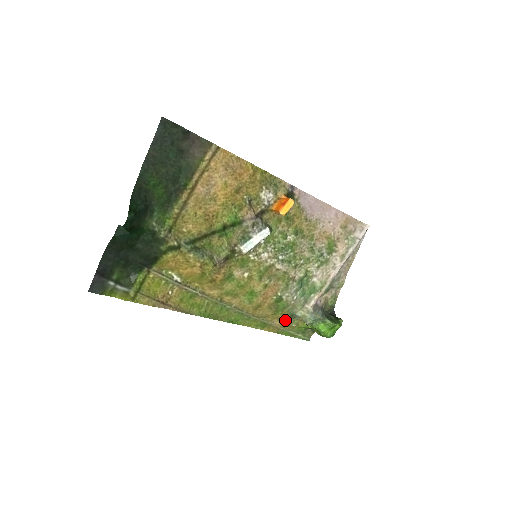
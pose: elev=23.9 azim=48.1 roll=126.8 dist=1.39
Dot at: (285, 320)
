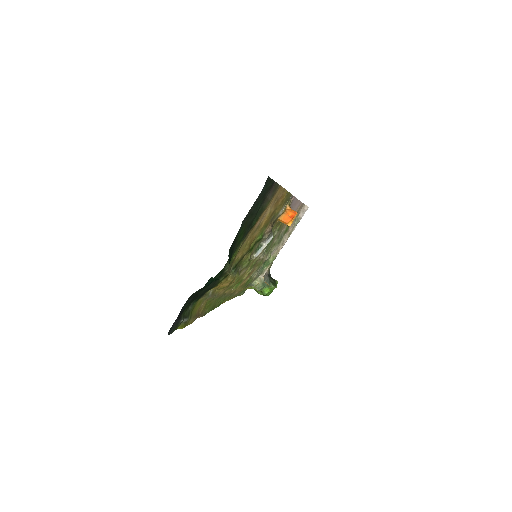
Dot at: (242, 289)
